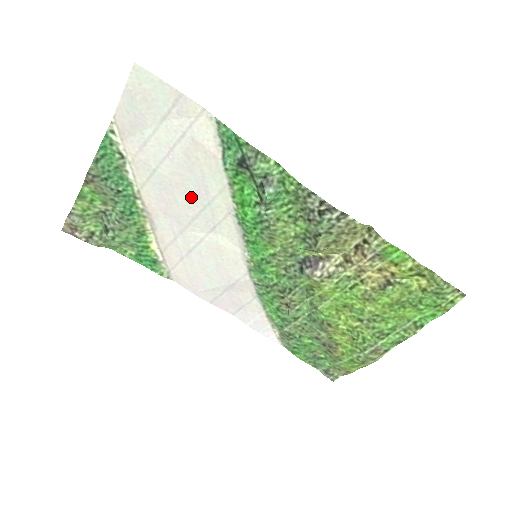
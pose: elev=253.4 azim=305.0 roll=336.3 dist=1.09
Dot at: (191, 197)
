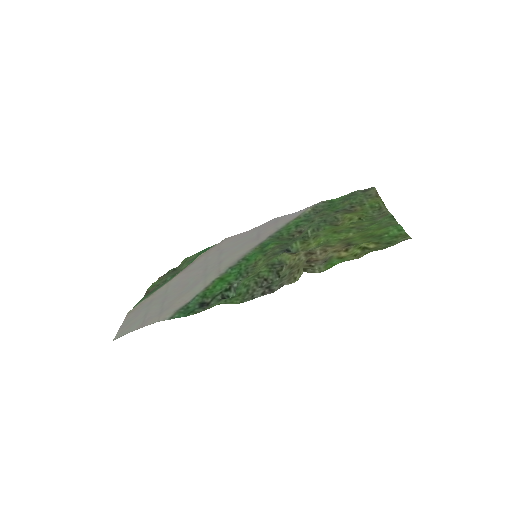
Dot at: (194, 280)
